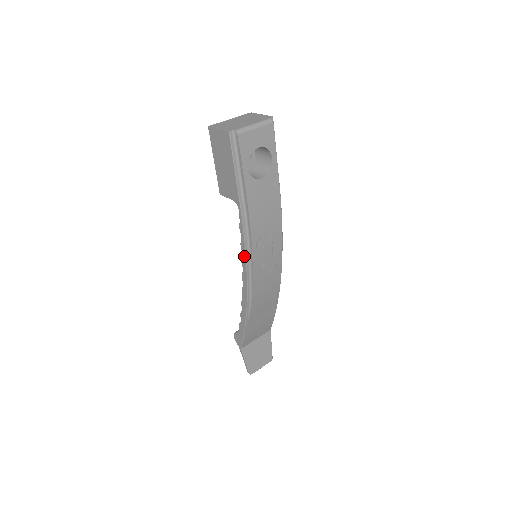
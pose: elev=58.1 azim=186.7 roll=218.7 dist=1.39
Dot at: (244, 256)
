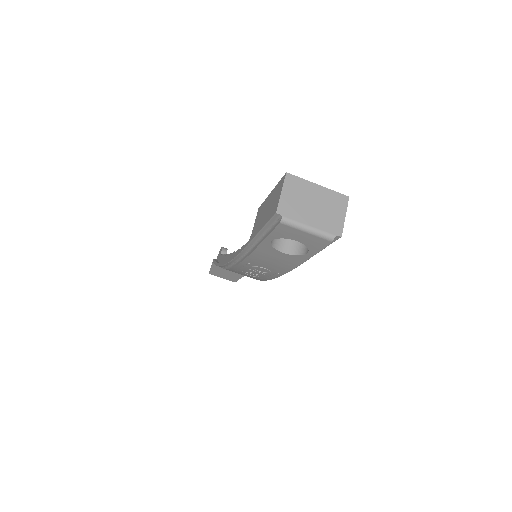
Dot at: (233, 257)
